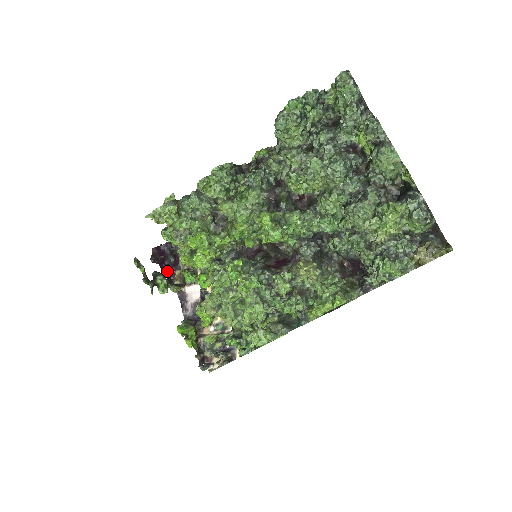
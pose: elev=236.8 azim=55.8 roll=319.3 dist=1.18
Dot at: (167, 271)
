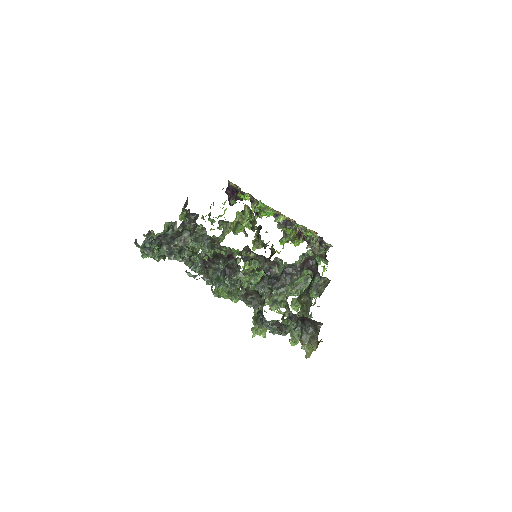
Dot at: occluded
